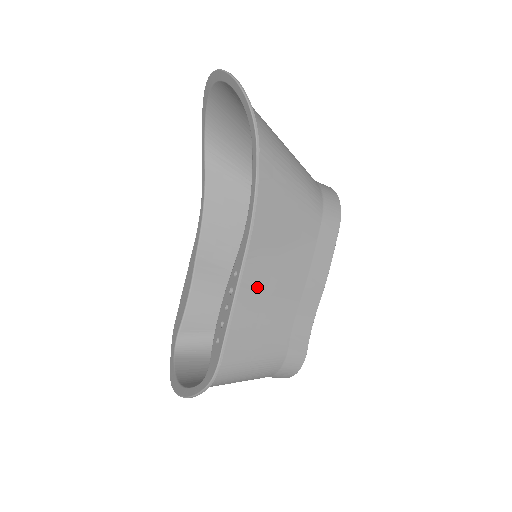
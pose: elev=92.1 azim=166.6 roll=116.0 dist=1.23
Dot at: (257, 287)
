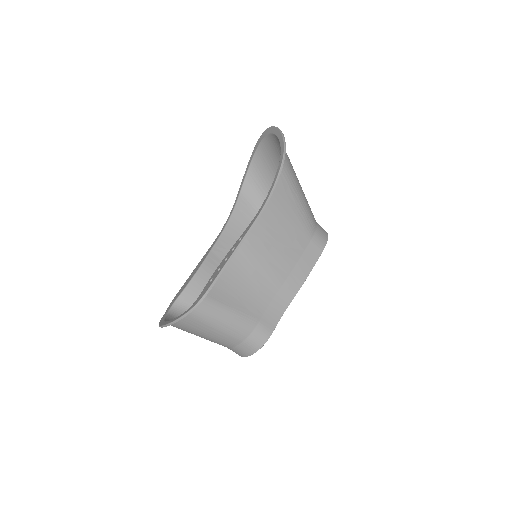
Dot at: (251, 261)
